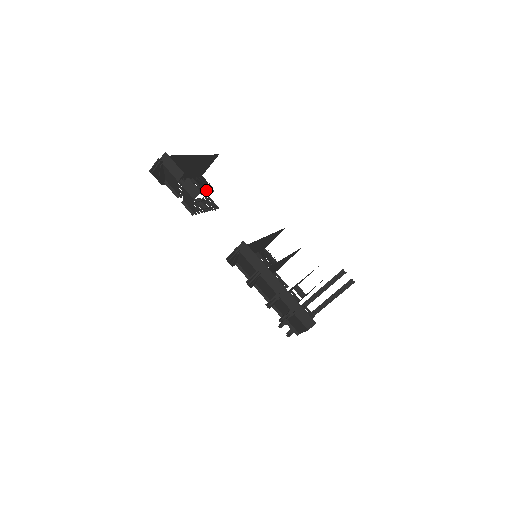
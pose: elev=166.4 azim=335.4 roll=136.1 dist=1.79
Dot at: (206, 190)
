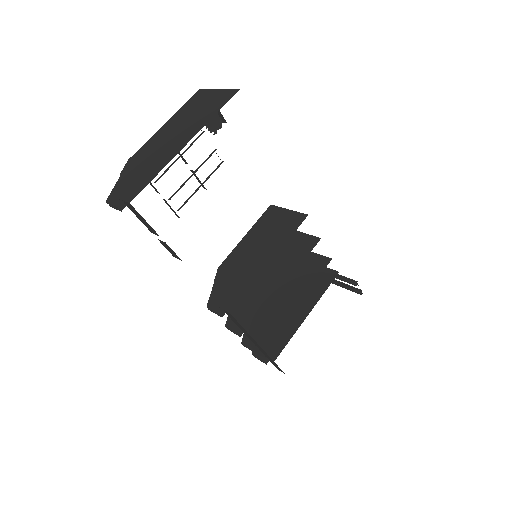
Dot at: occluded
